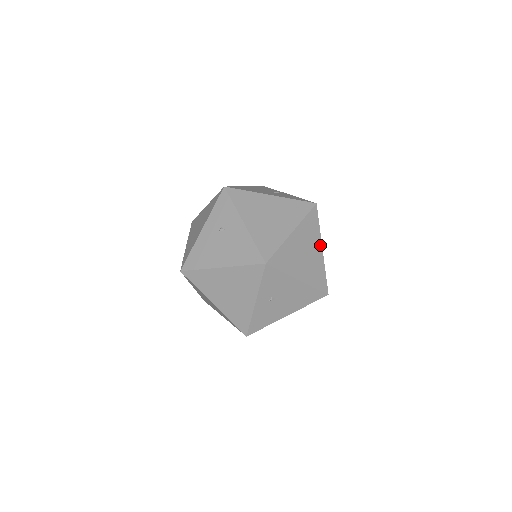
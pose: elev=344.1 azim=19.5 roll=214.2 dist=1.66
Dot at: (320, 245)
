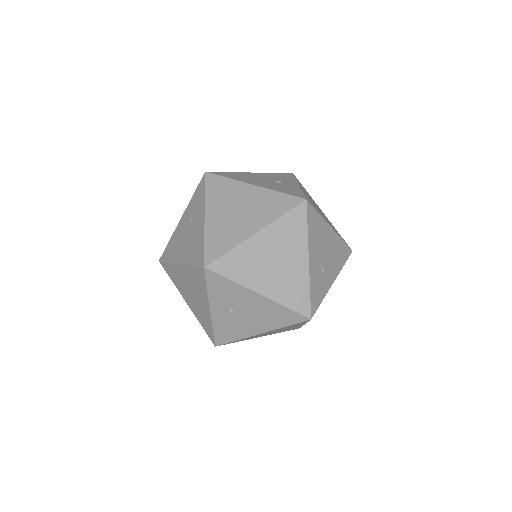
Dot at: (305, 254)
